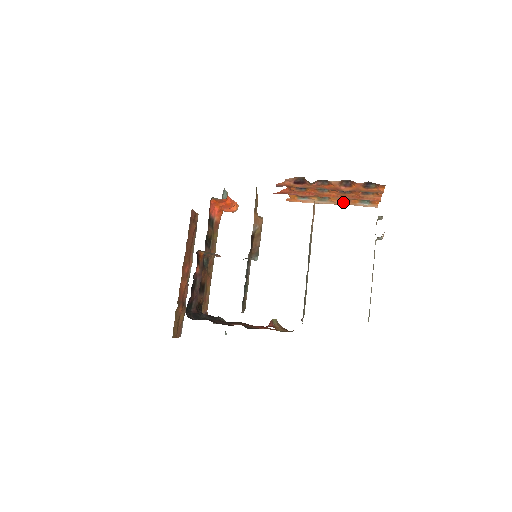
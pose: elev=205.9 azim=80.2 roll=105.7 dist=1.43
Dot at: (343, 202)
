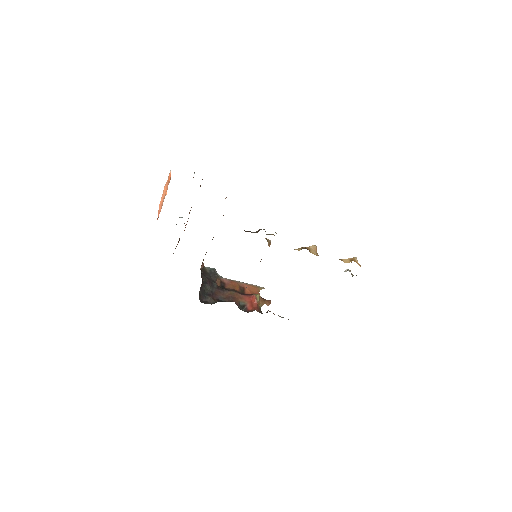
Dot at: occluded
